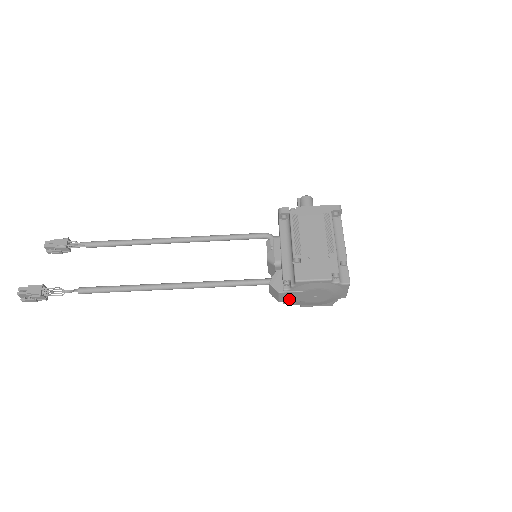
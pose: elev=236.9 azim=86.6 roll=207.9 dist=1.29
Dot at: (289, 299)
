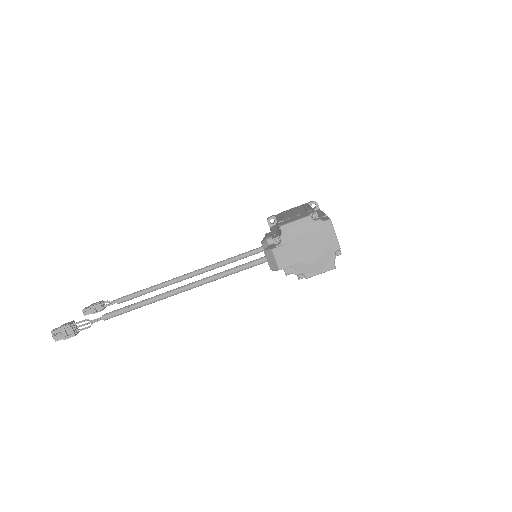
Dot at: (286, 261)
